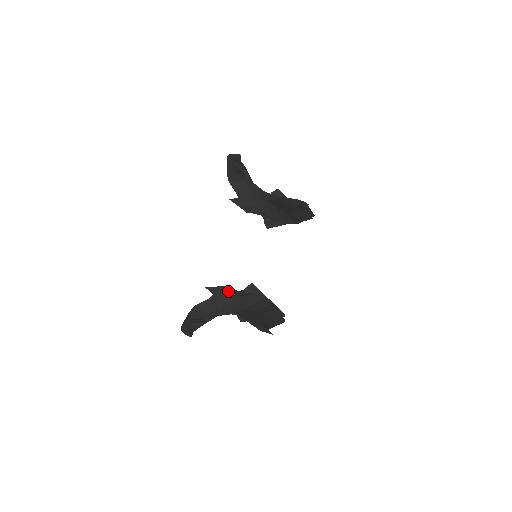
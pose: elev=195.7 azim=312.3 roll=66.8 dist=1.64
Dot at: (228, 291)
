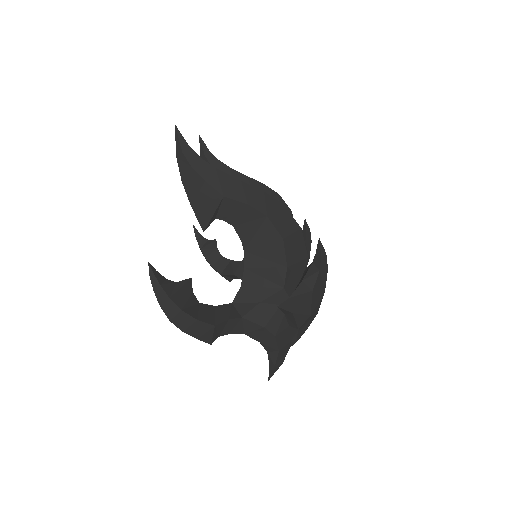
Dot at: occluded
